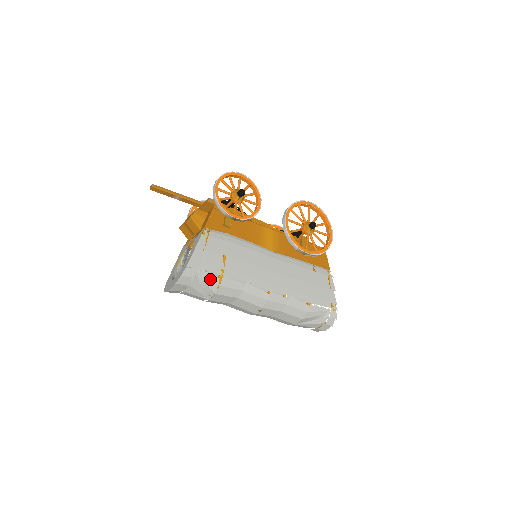
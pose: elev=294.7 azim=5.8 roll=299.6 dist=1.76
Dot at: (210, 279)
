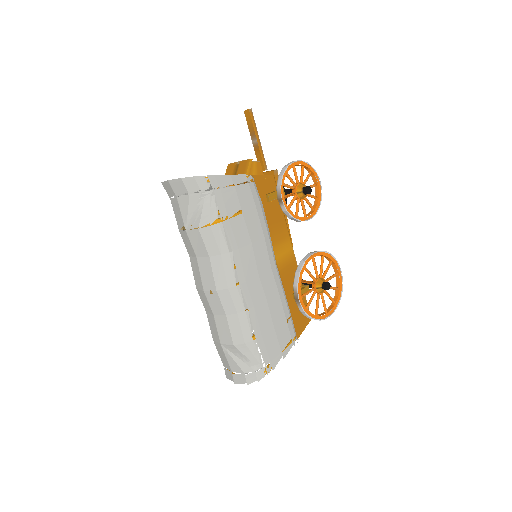
Dot at: (210, 210)
